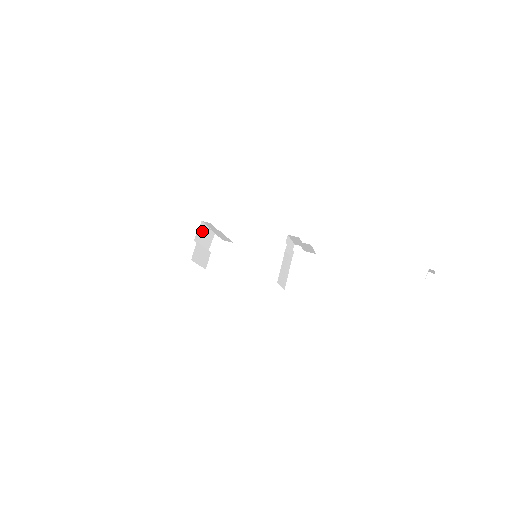
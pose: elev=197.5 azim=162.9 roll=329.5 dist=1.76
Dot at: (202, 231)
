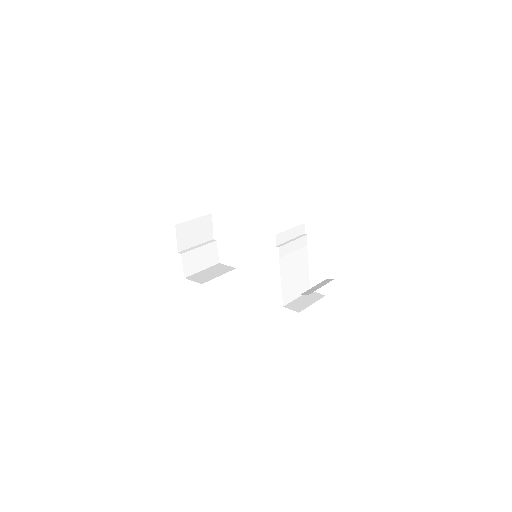
Dot at: (185, 232)
